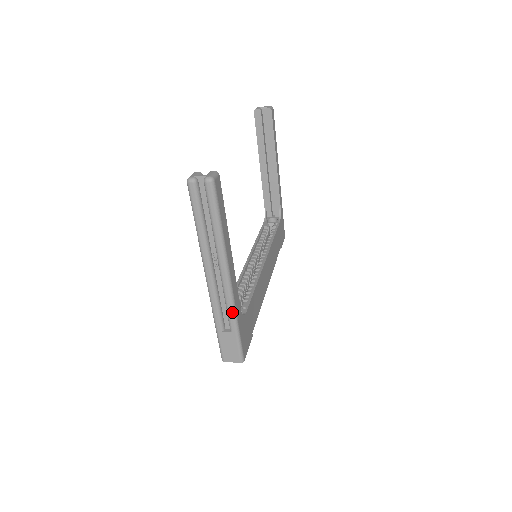
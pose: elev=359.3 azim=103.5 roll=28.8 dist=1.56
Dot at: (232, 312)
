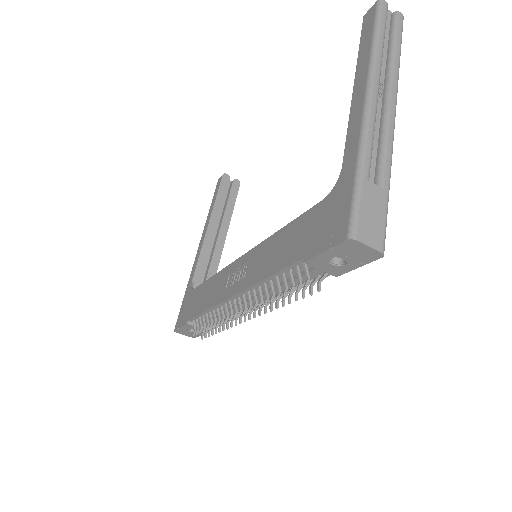
Dot at: (390, 157)
